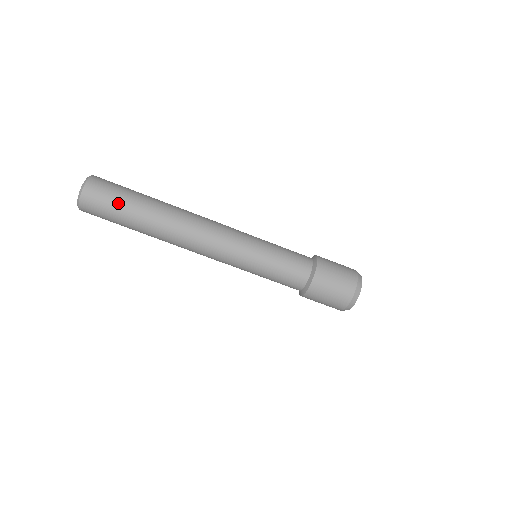
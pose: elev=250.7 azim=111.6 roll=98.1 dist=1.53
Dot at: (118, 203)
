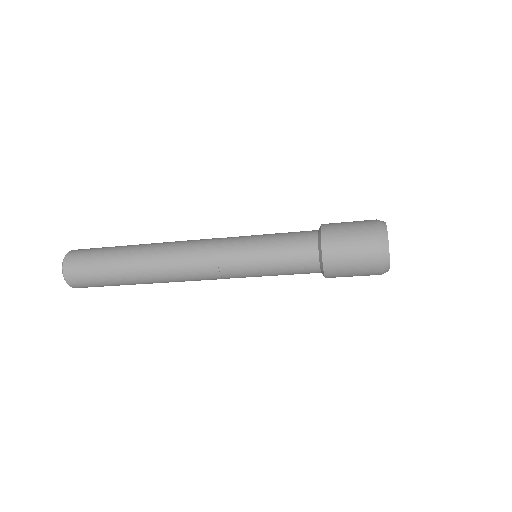
Dot at: (97, 270)
